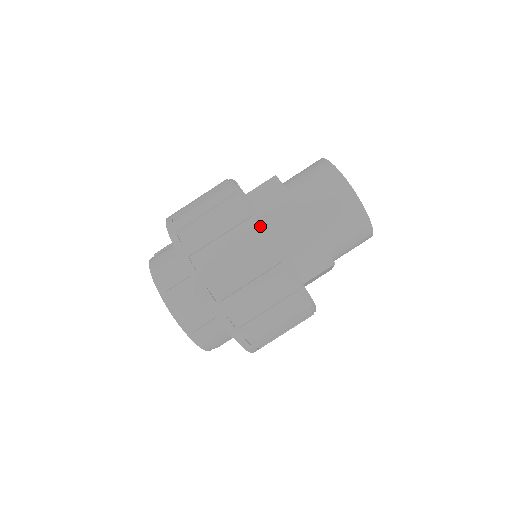
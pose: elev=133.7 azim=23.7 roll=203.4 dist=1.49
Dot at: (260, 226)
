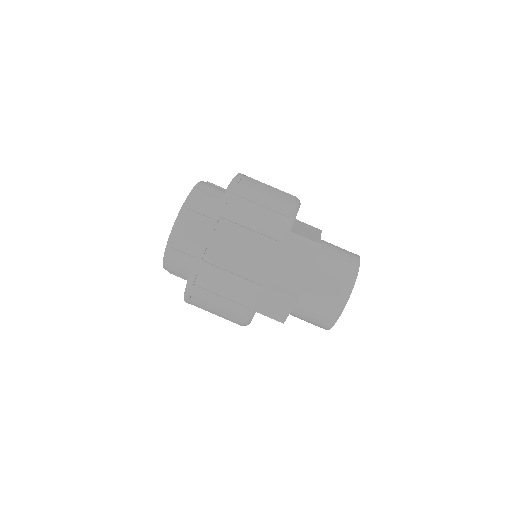
Dot at: (265, 282)
